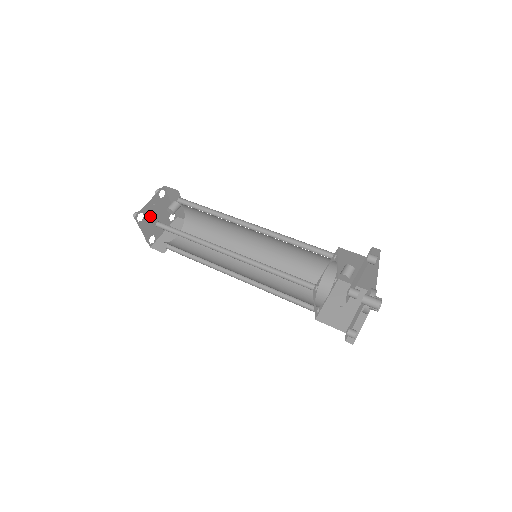
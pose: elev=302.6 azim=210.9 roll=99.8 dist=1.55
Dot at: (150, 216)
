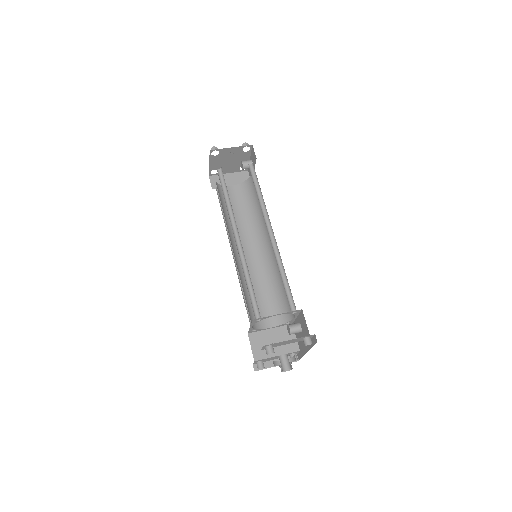
Dot at: (224, 157)
